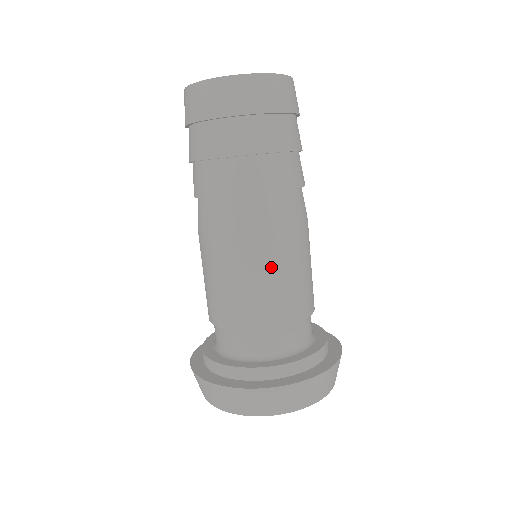
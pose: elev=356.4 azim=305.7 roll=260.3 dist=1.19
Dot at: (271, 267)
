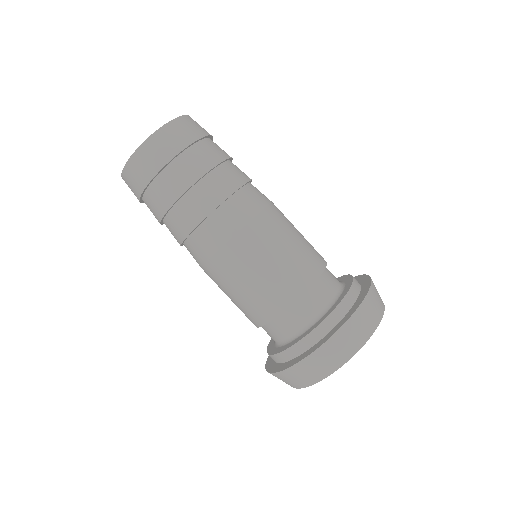
Dot at: (274, 243)
